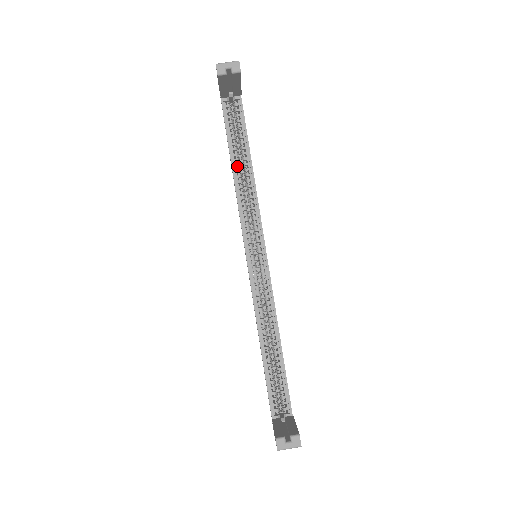
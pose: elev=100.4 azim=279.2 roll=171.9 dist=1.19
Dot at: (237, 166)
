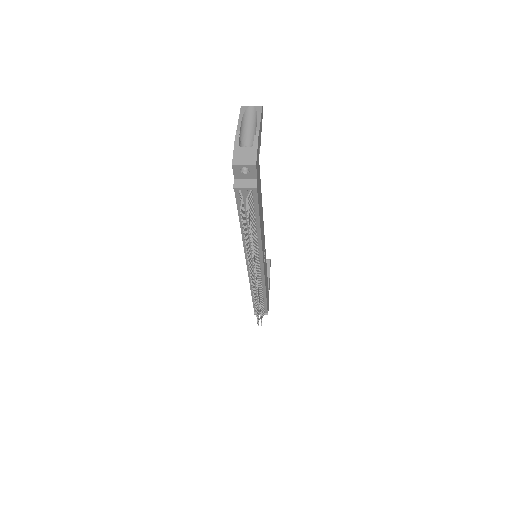
Dot at: occluded
